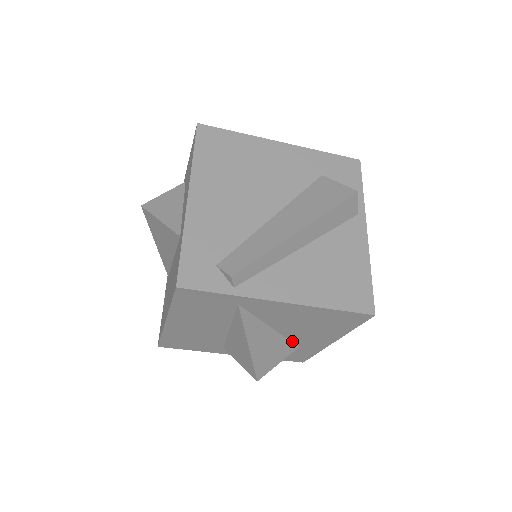
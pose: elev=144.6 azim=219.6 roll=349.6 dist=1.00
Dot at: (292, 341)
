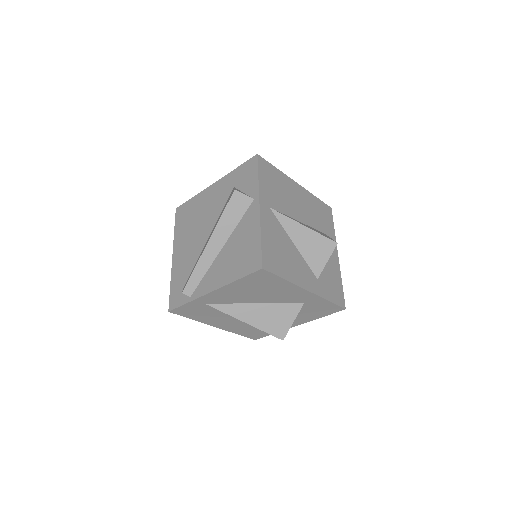
Dot at: (289, 303)
